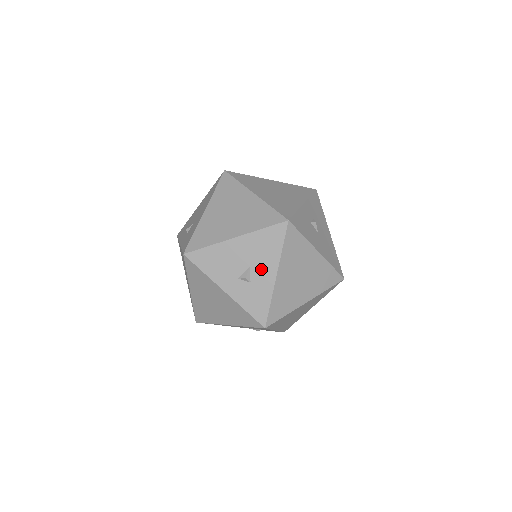
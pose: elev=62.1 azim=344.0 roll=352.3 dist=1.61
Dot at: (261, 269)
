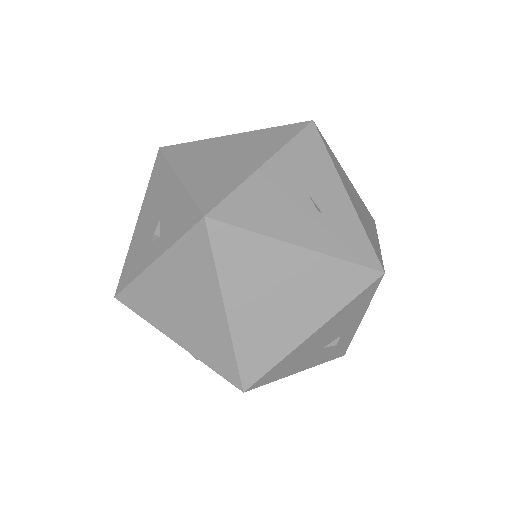
Dot at: (324, 192)
